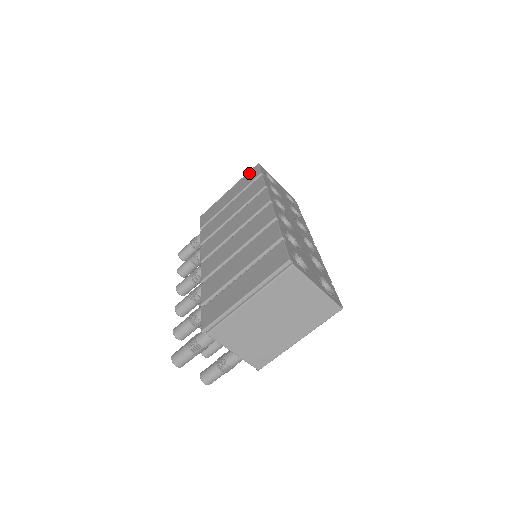
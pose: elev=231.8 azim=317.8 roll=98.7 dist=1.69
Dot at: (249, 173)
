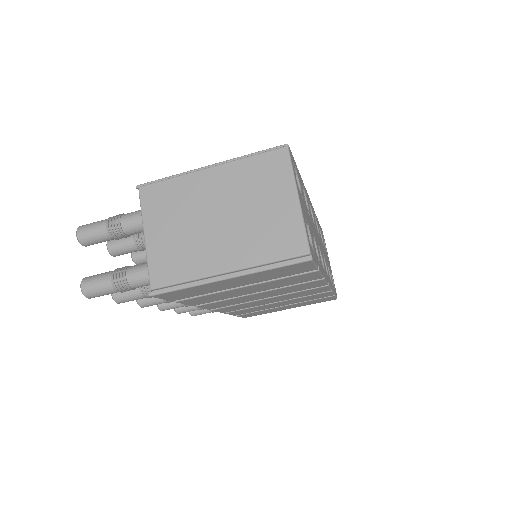
Dot at: occluded
